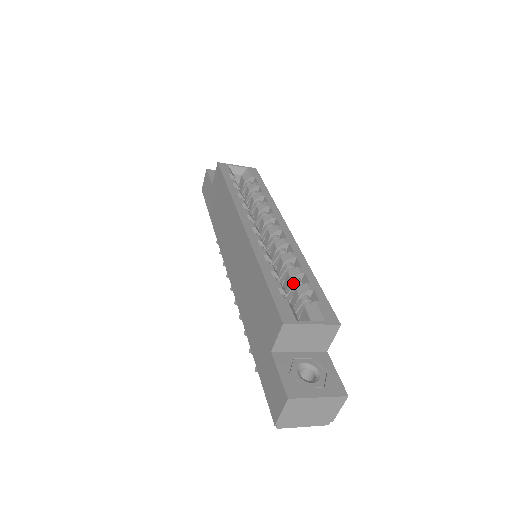
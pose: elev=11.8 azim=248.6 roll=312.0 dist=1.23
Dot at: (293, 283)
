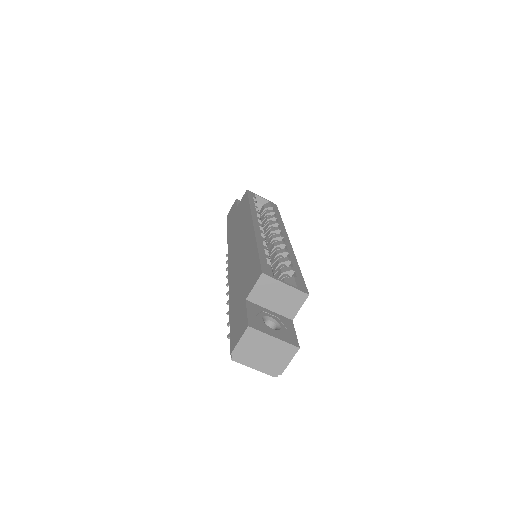
Dot at: (280, 267)
